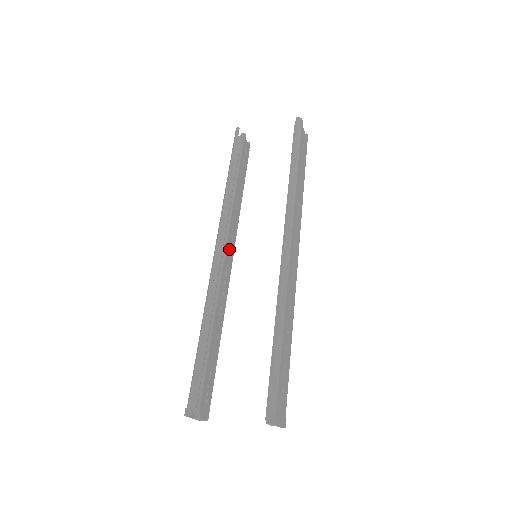
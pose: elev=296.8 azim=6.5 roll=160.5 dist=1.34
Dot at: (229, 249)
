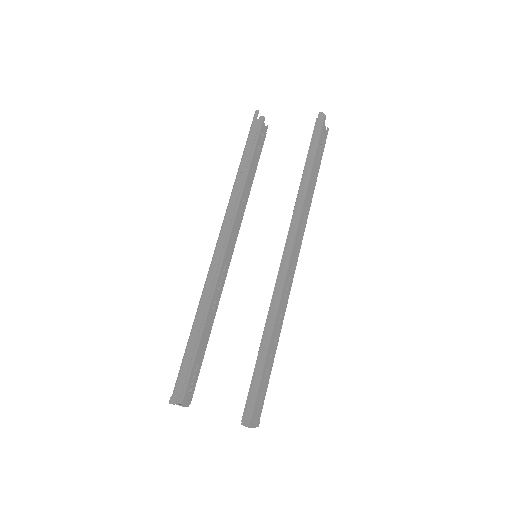
Dot at: (231, 243)
